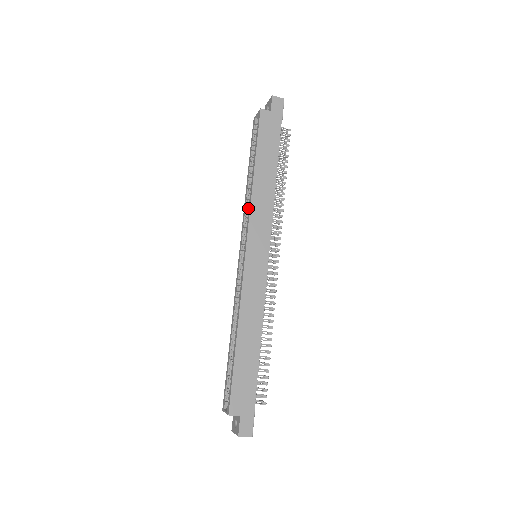
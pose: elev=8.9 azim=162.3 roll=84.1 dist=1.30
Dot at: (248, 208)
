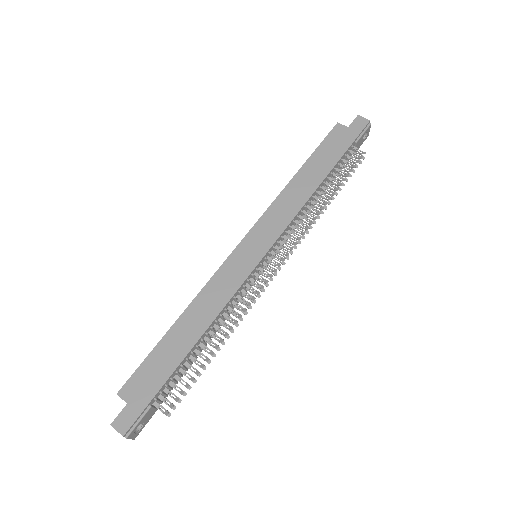
Dot at: occluded
